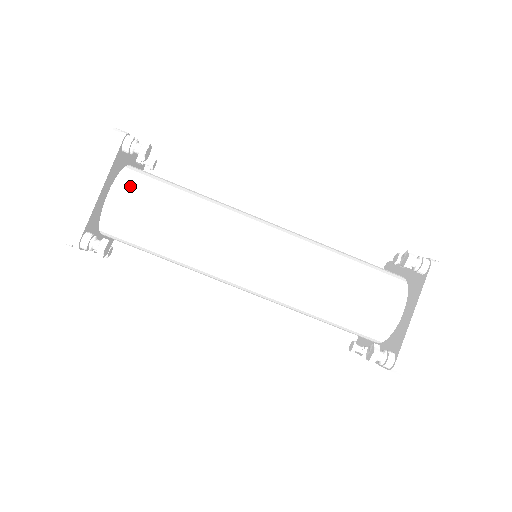
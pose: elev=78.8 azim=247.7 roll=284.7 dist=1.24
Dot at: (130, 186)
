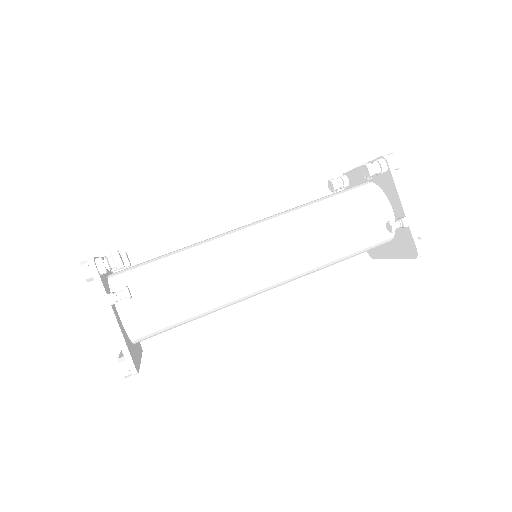
Dot at: occluded
